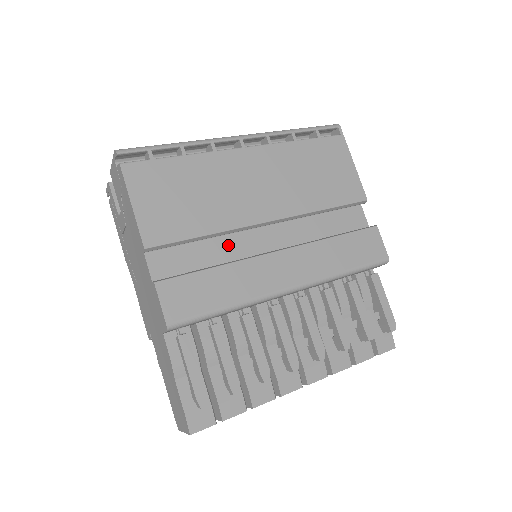
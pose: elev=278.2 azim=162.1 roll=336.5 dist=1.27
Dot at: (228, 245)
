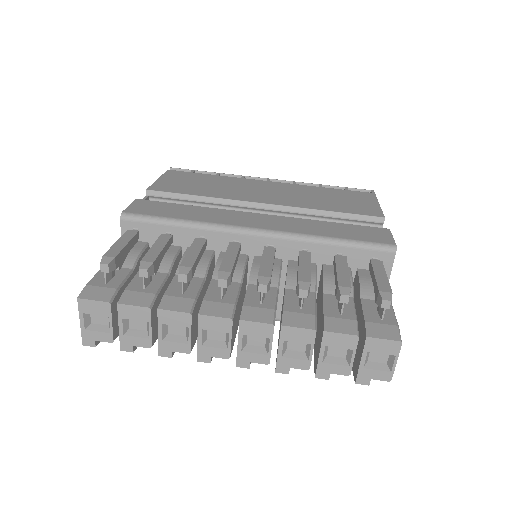
Dot at: occluded
